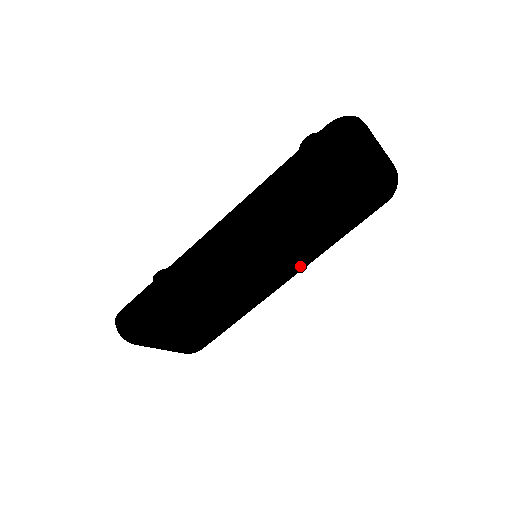
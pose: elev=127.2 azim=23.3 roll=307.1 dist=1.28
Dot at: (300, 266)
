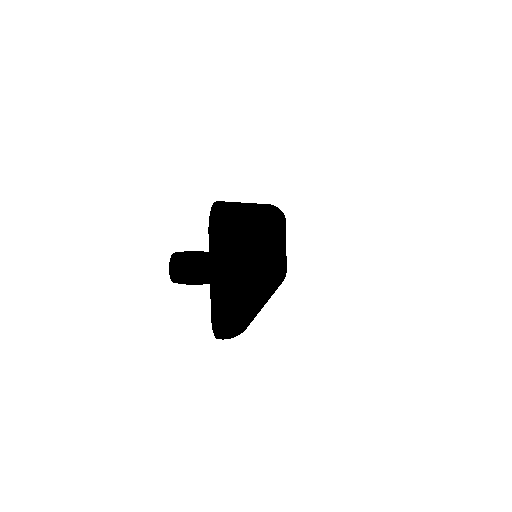
Dot at: (276, 282)
